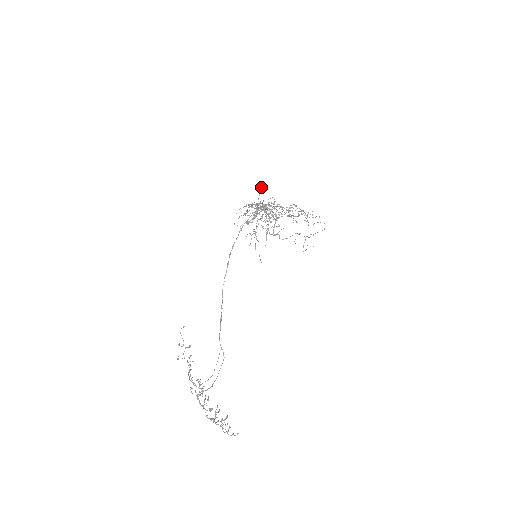
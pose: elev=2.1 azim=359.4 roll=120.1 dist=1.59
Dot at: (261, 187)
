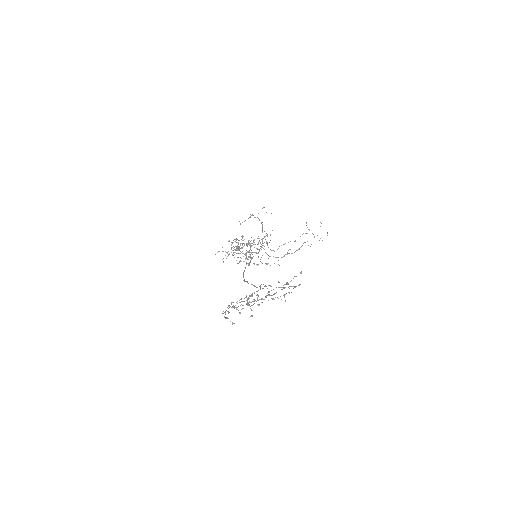
Dot at: occluded
